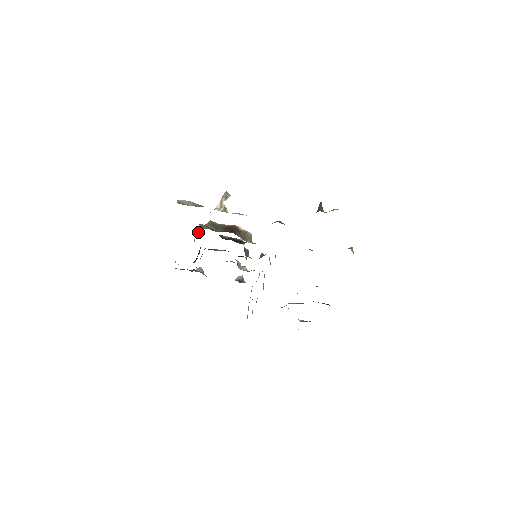
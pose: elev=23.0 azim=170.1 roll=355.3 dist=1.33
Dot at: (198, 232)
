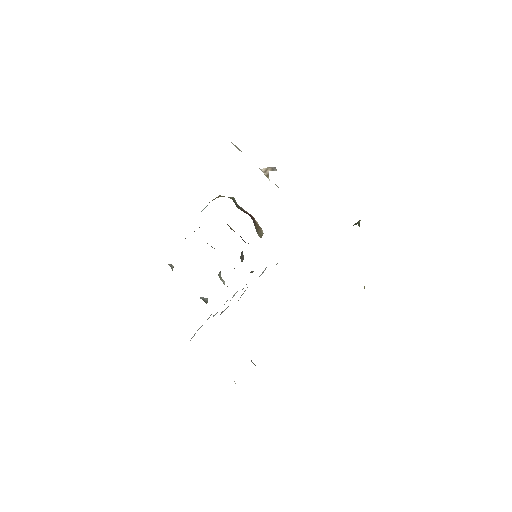
Dot at: (217, 197)
